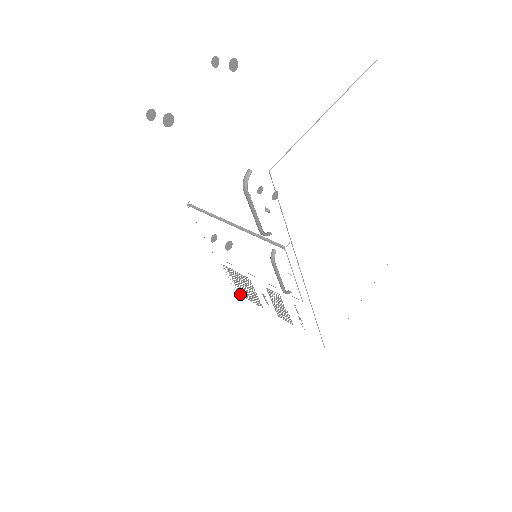
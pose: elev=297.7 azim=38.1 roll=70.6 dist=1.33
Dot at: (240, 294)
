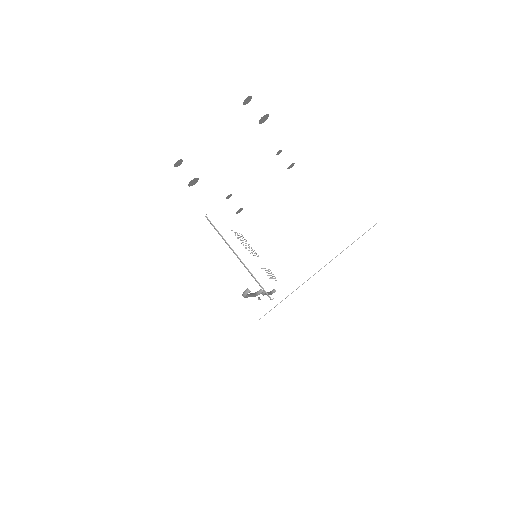
Dot at: occluded
